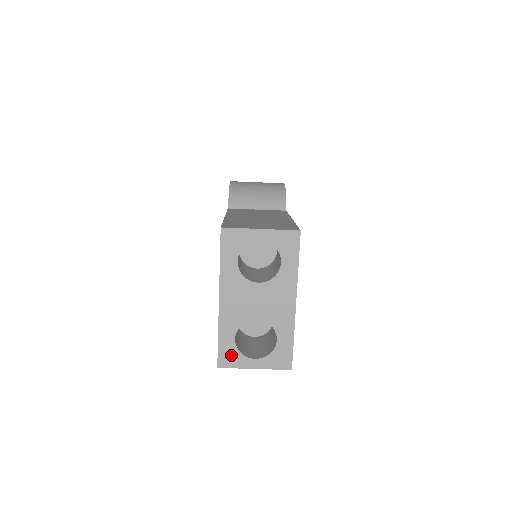
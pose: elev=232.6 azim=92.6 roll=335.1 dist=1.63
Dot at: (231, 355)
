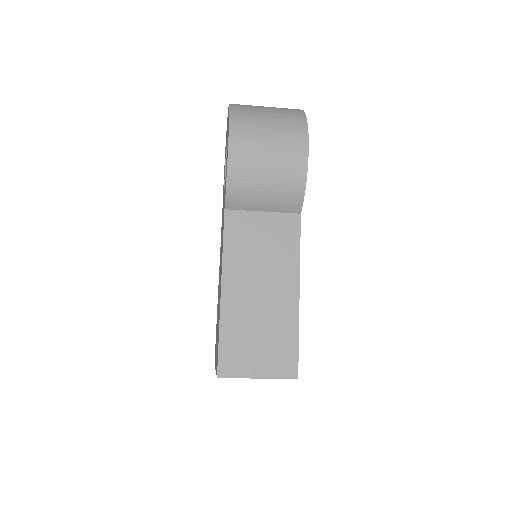
Dot at: occluded
